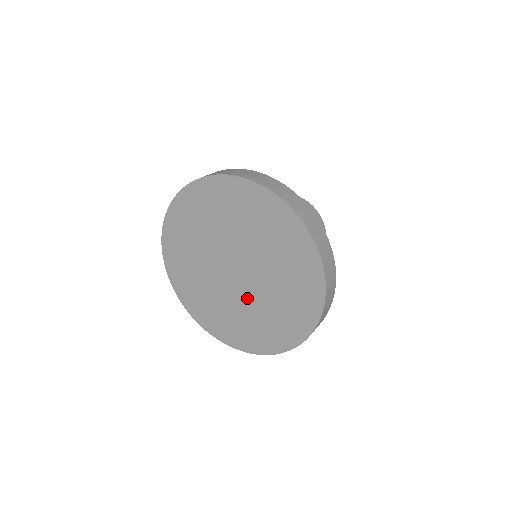
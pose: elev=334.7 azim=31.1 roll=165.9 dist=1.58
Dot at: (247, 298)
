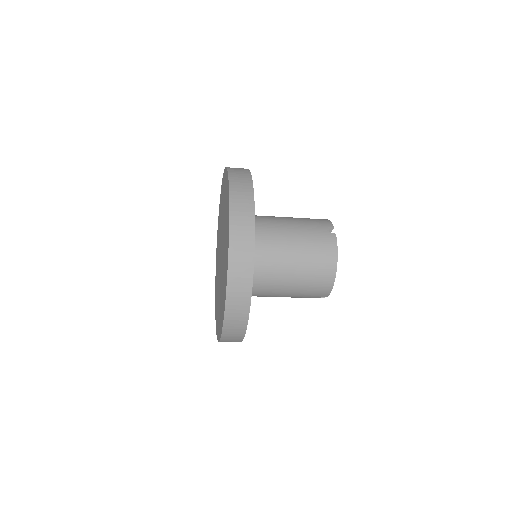
Dot at: occluded
